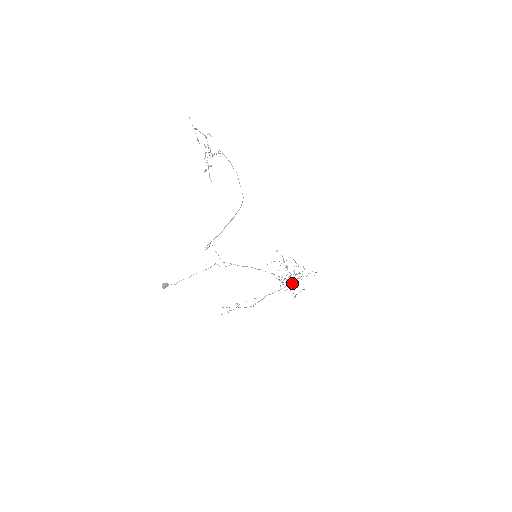
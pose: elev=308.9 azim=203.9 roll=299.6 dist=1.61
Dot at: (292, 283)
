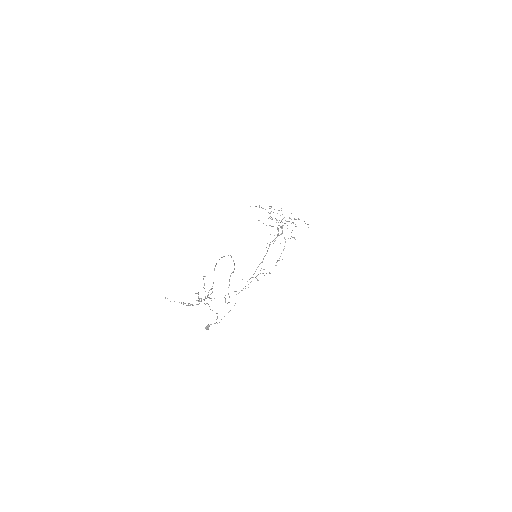
Dot at: occluded
